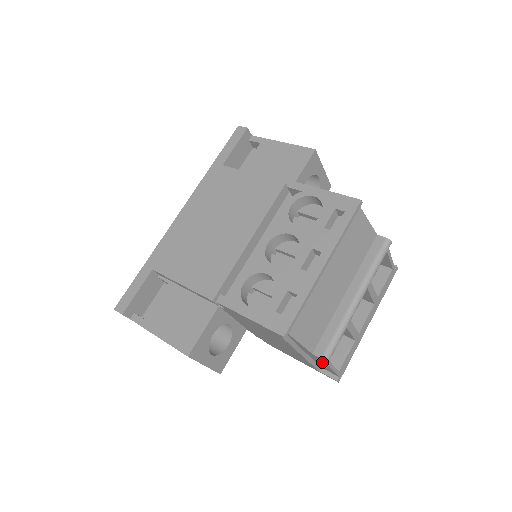
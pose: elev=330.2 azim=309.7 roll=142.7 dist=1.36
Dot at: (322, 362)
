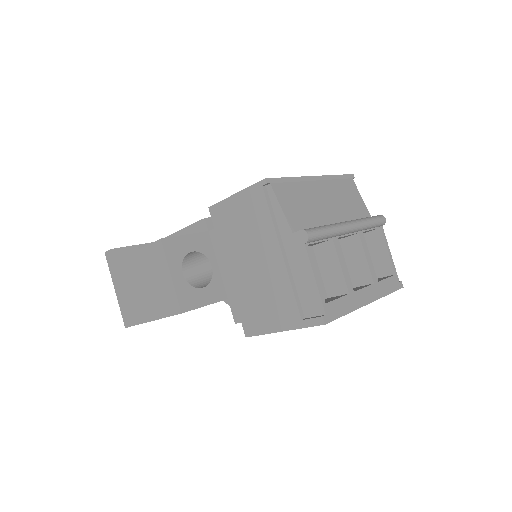
Dot at: (303, 259)
